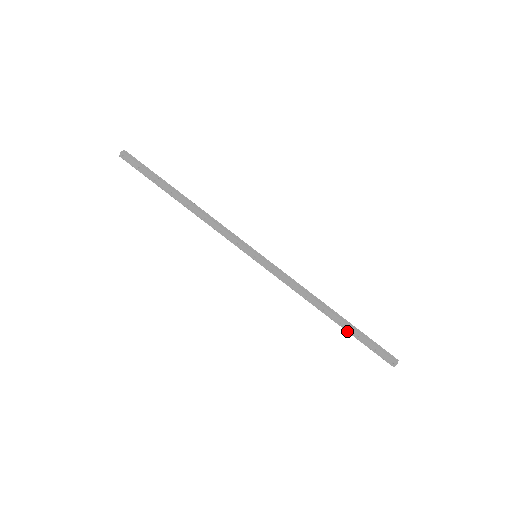
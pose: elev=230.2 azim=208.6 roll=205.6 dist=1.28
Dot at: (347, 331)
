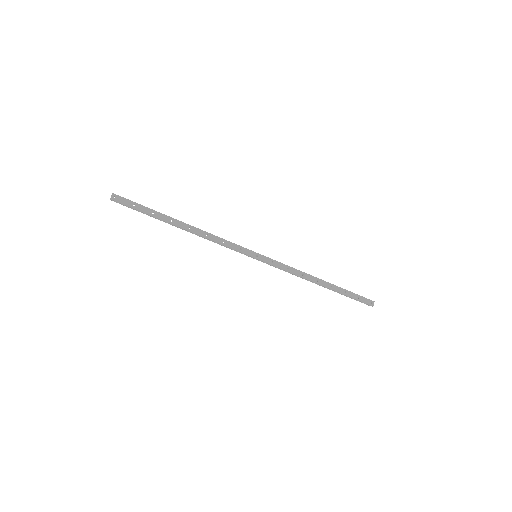
Dot at: (337, 291)
